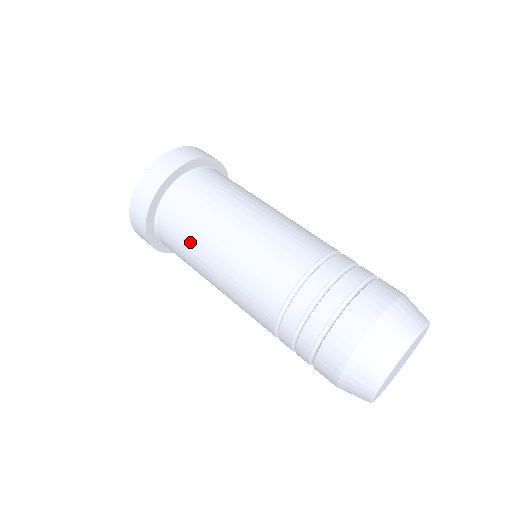
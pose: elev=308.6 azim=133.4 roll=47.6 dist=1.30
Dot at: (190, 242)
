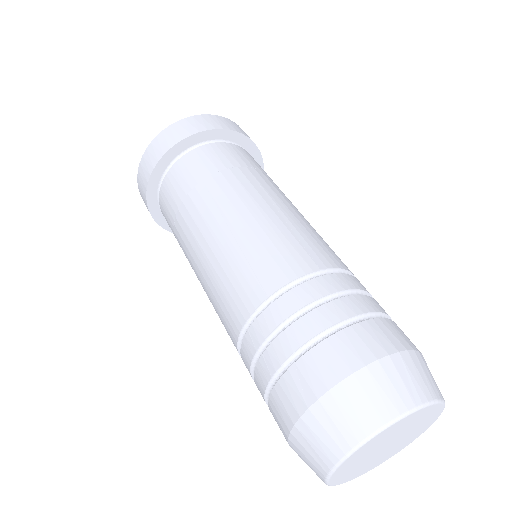
Dot at: (179, 223)
